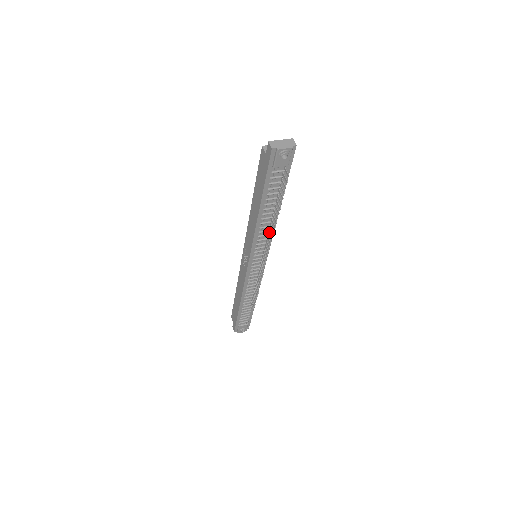
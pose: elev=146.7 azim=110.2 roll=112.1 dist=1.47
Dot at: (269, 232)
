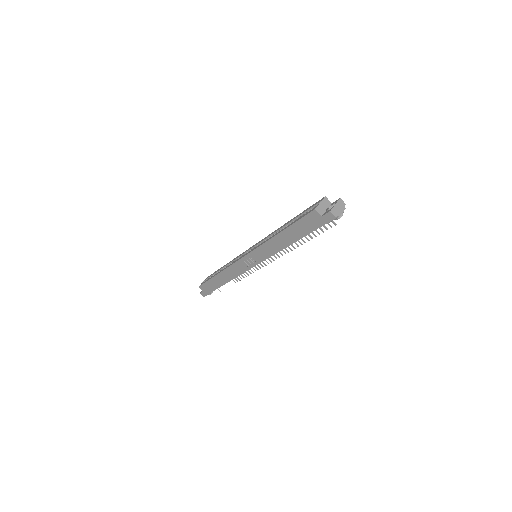
Dot at: occluded
